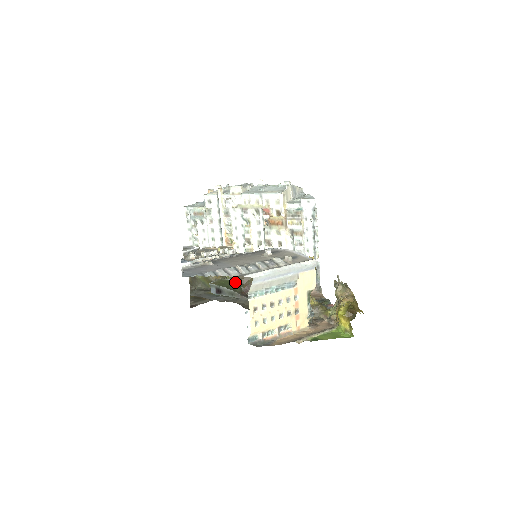
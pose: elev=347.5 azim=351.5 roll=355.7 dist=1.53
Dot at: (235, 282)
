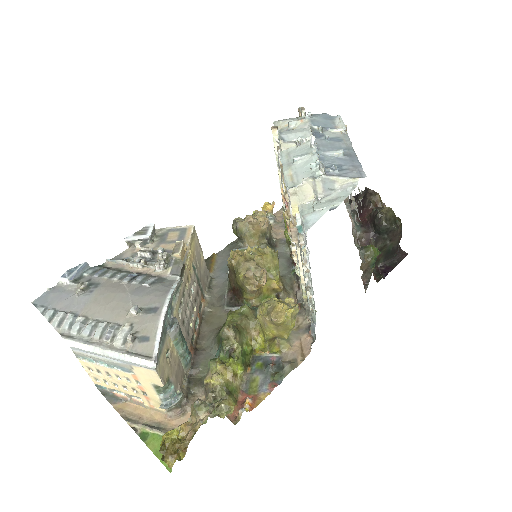
Dot at: occluded
